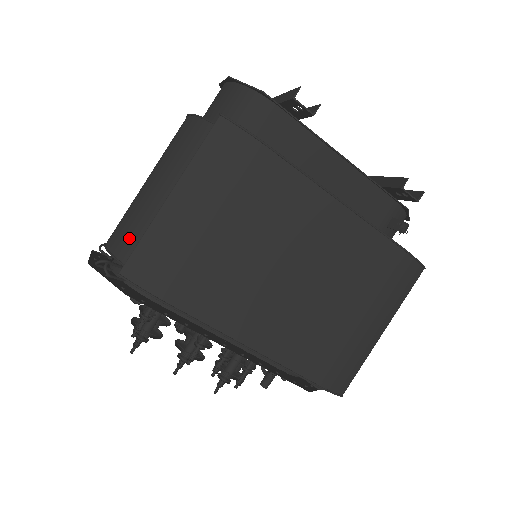
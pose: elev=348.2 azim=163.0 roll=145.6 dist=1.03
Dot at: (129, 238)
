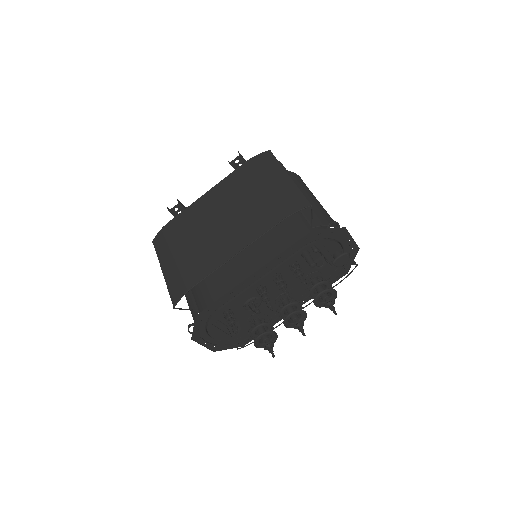
Dot at: (191, 312)
